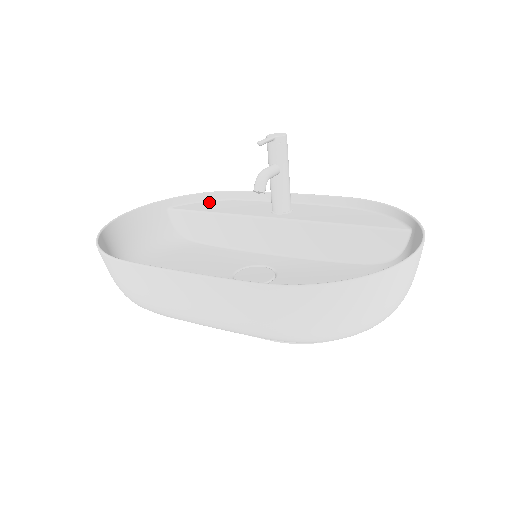
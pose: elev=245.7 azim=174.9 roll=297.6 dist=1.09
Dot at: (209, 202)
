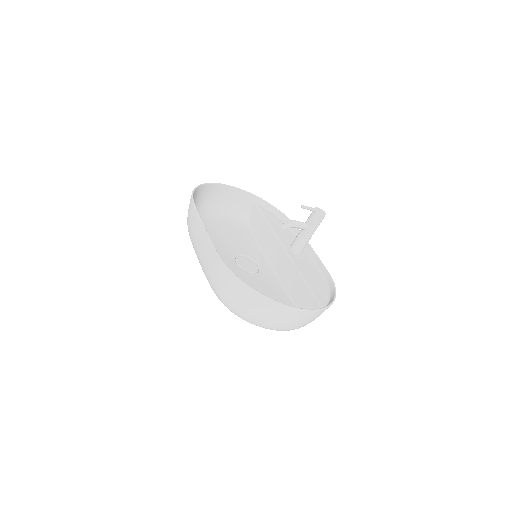
Dot at: (276, 217)
